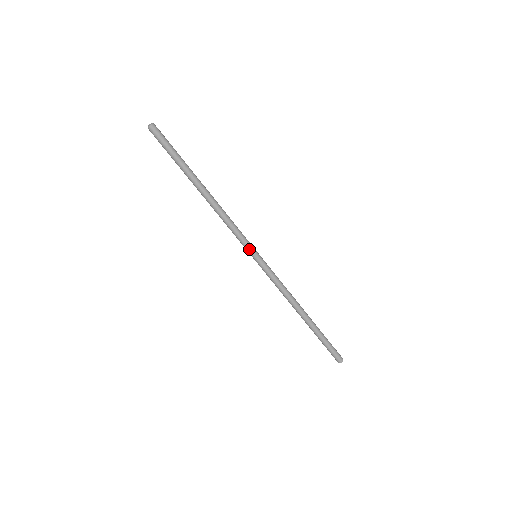
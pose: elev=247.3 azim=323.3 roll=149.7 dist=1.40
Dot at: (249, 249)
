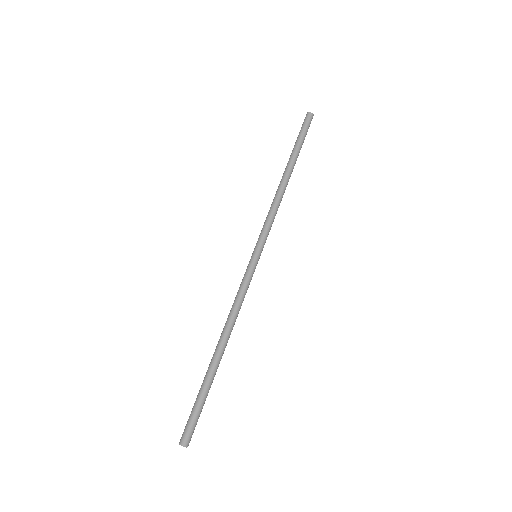
Dot at: (263, 245)
